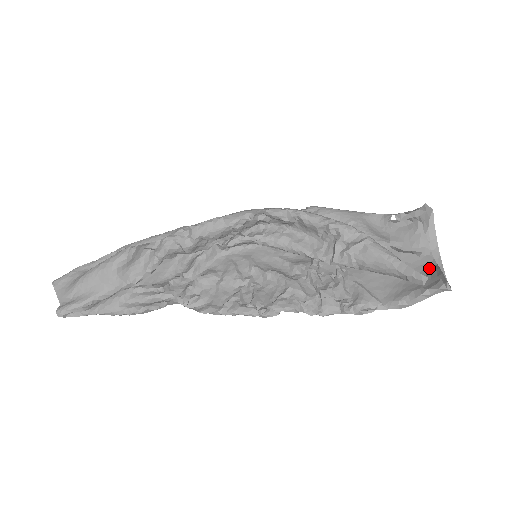
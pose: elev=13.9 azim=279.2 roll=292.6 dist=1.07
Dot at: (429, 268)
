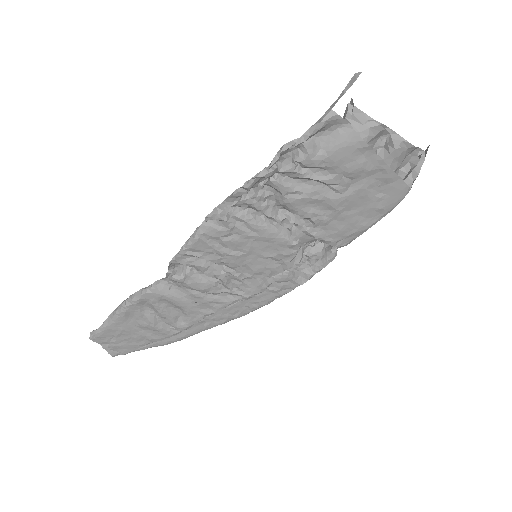
Dot at: occluded
